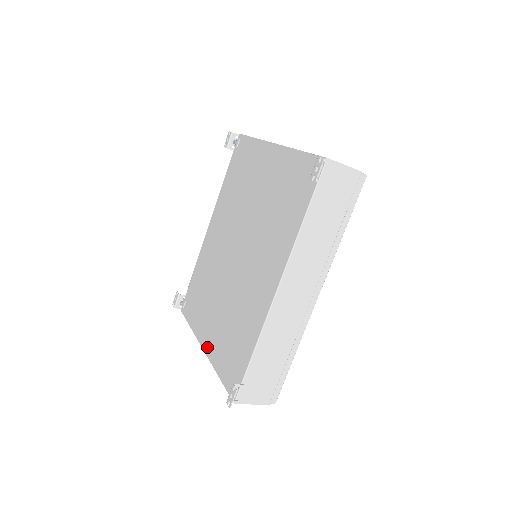
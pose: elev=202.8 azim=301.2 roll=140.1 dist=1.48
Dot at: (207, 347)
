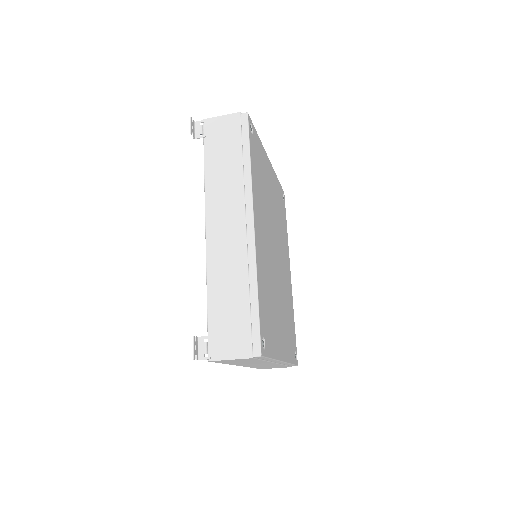
Dot at: occluded
